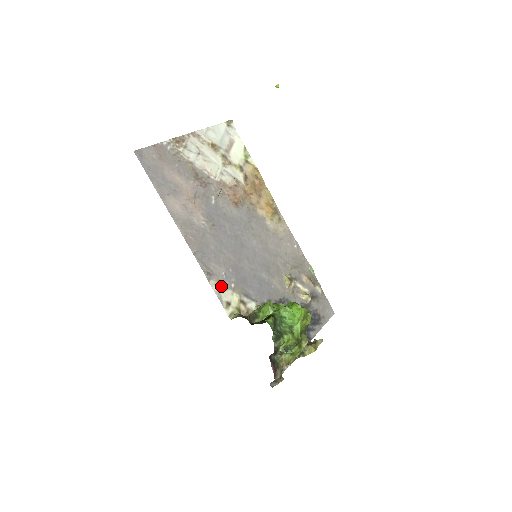
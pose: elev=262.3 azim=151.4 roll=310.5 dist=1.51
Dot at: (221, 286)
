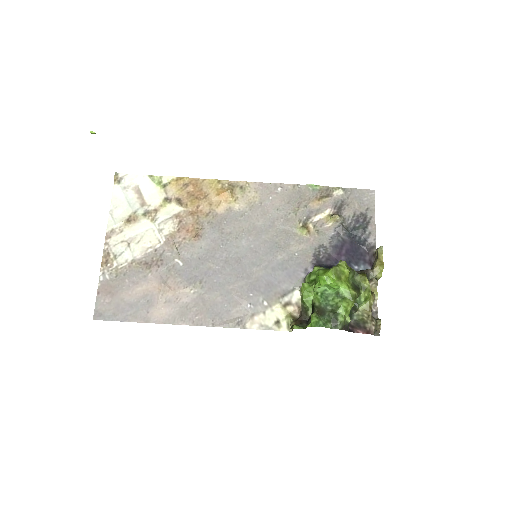
Dot at: (258, 317)
